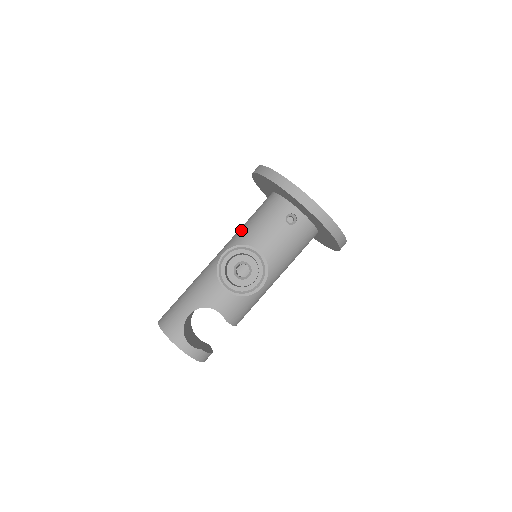
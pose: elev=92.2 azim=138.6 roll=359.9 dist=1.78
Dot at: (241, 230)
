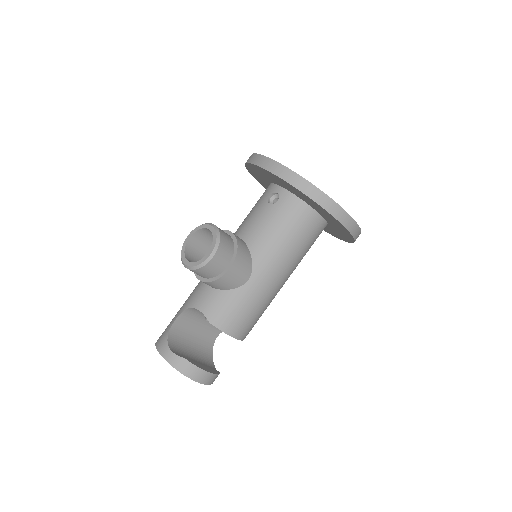
Dot at: occluded
